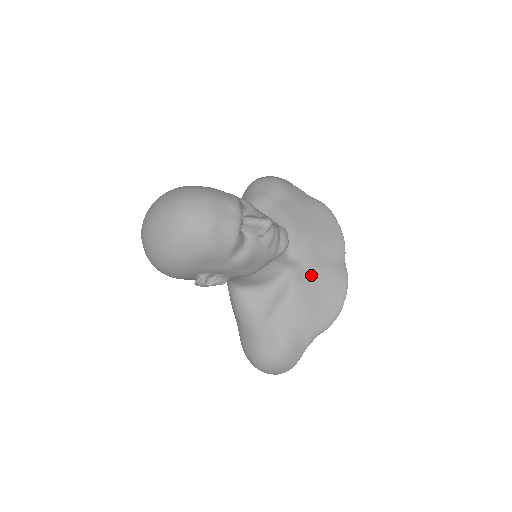
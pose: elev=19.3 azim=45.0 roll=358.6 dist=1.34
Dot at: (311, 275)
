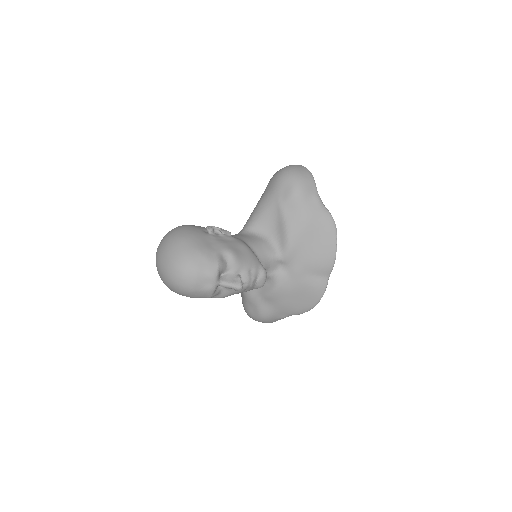
Dot at: (293, 284)
